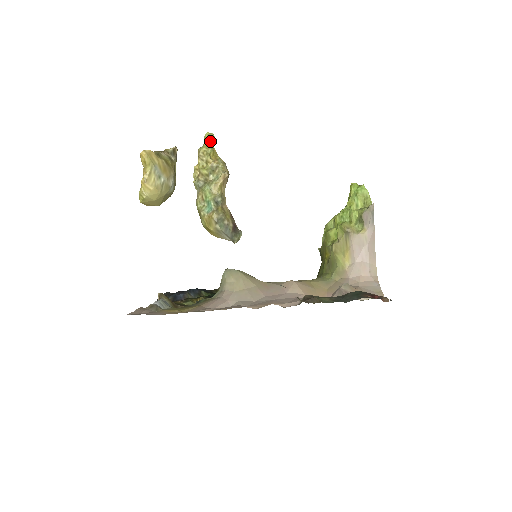
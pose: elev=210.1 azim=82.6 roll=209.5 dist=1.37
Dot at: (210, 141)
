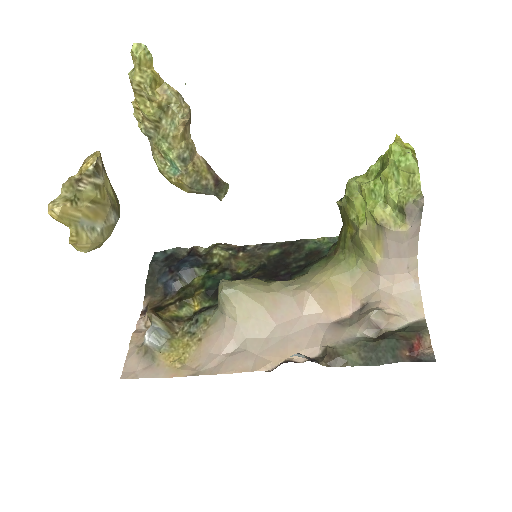
Dot at: (143, 61)
